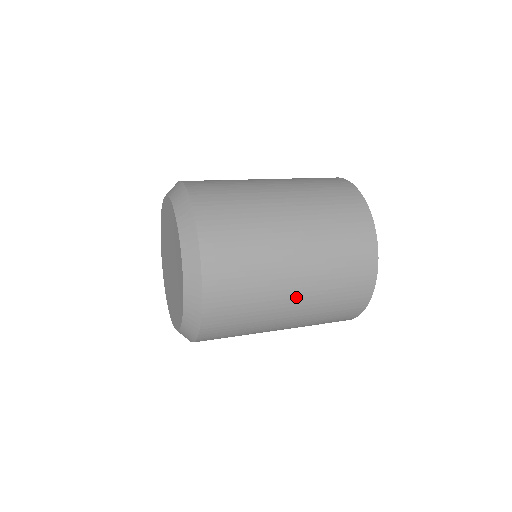
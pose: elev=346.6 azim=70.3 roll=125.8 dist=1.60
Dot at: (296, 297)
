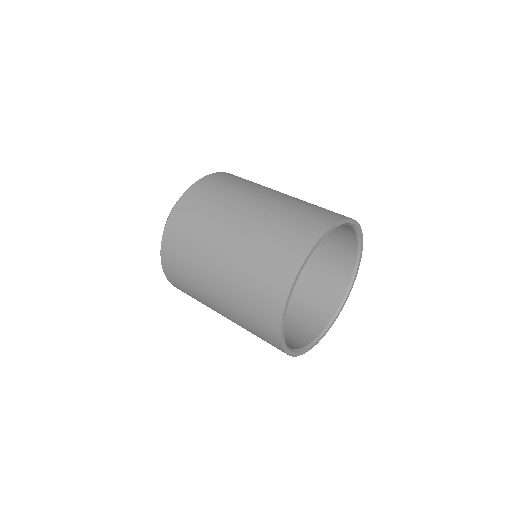
Dot at: (223, 256)
